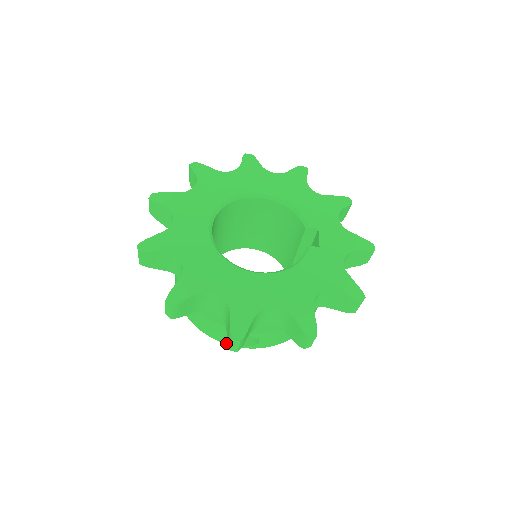
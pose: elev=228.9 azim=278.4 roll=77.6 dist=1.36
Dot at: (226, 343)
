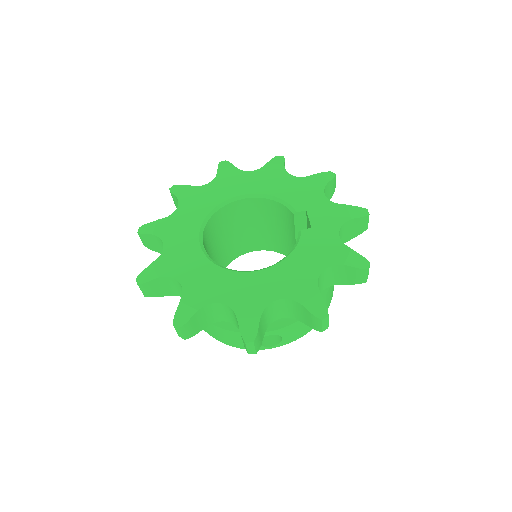
Dot at: occluded
